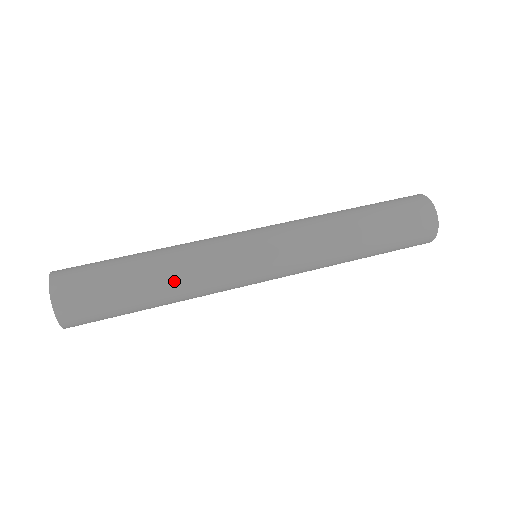
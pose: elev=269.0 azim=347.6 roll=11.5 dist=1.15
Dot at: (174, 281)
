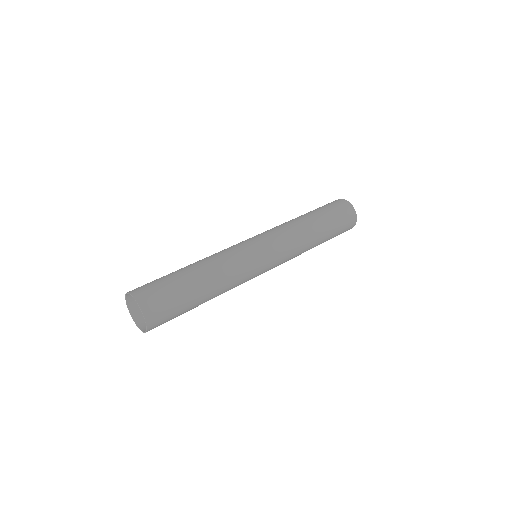
Dot at: (218, 294)
